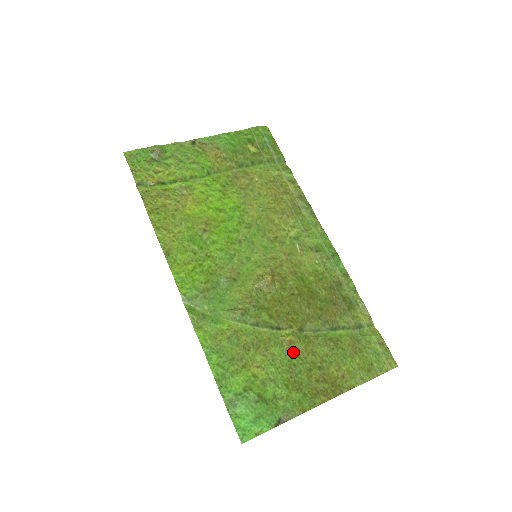
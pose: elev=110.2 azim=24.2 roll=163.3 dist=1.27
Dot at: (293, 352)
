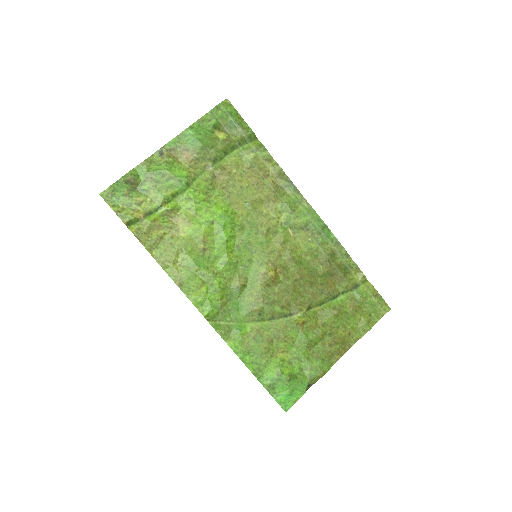
Dot at: (307, 330)
